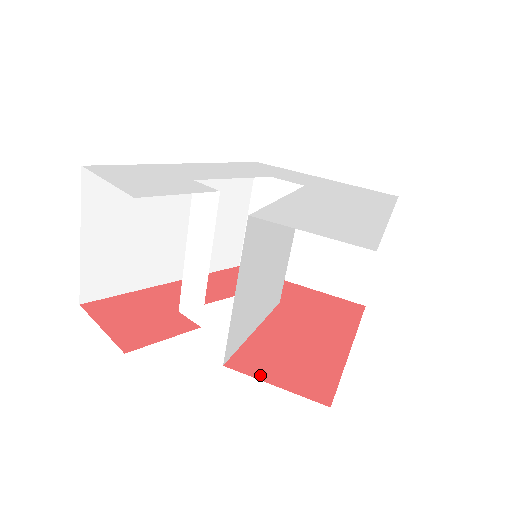
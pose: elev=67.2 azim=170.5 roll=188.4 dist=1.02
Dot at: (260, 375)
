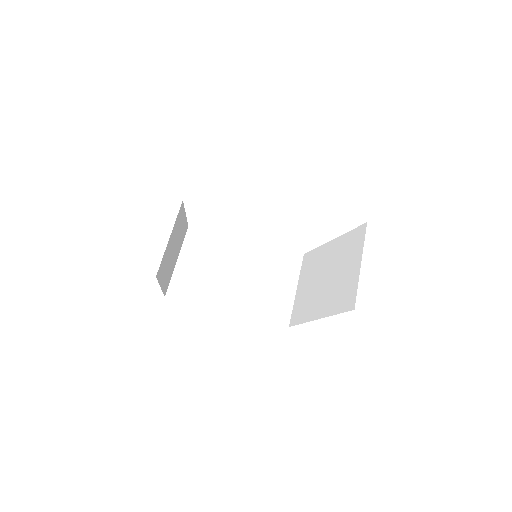
Dot at: occluded
